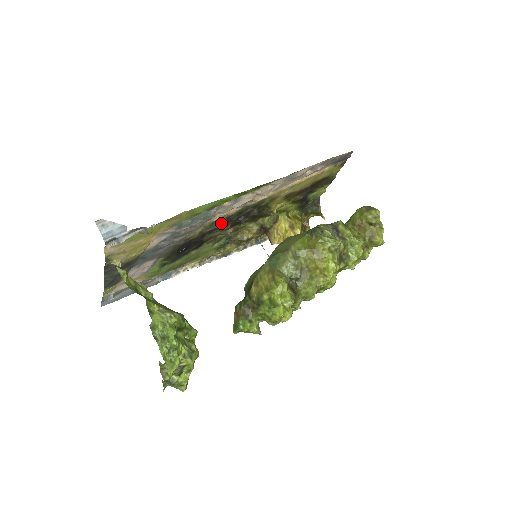
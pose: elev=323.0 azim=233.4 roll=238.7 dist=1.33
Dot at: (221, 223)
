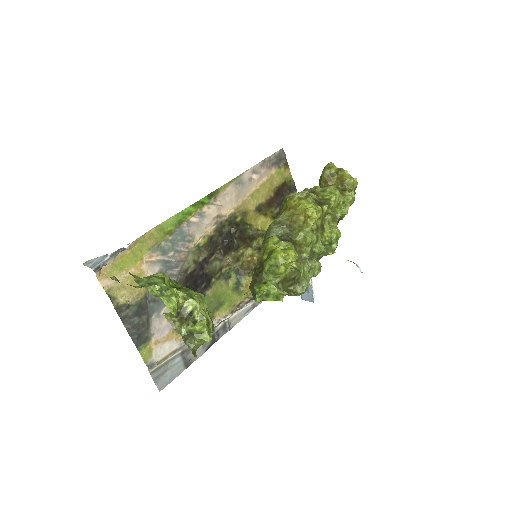
Dot at: (209, 248)
